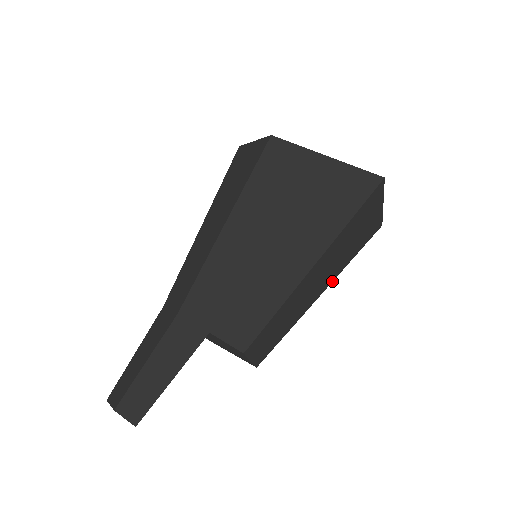
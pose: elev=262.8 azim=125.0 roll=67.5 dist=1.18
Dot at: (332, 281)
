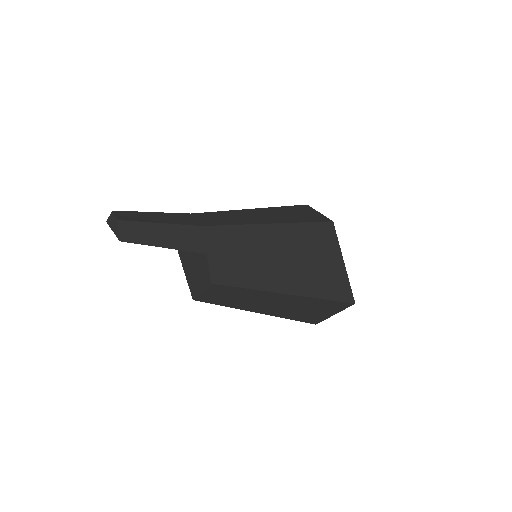
Dot at: occluded
